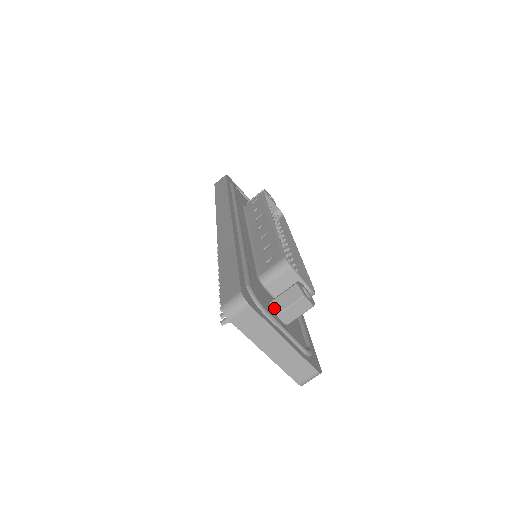
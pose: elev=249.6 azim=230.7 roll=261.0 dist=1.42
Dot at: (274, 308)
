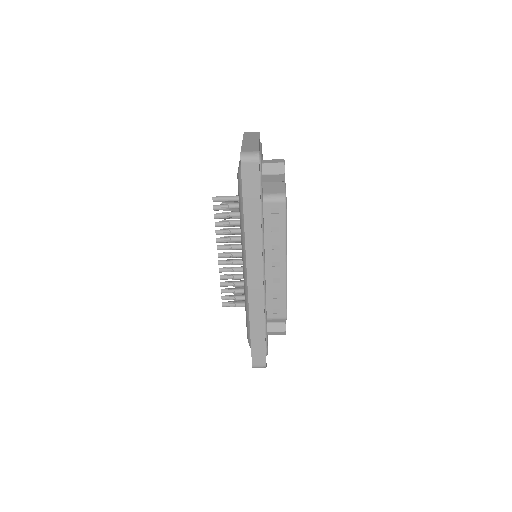
Dot at: (267, 334)
